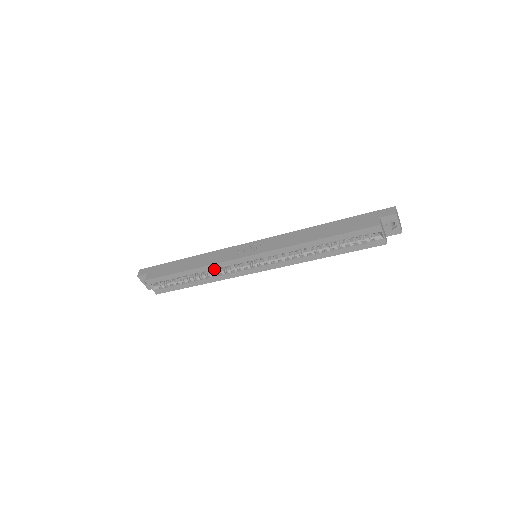
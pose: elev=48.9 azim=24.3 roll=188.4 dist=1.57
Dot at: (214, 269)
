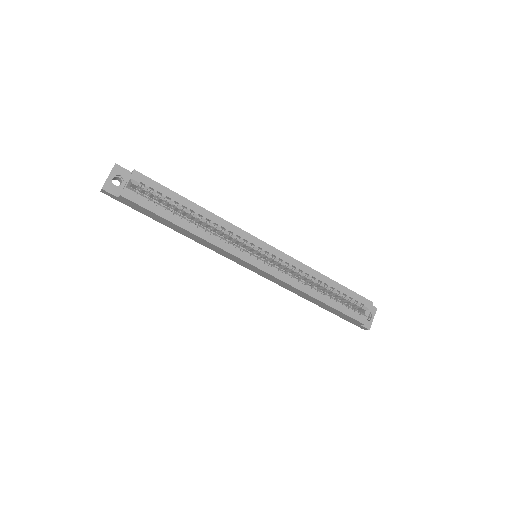
Dot at: (221, 227)
